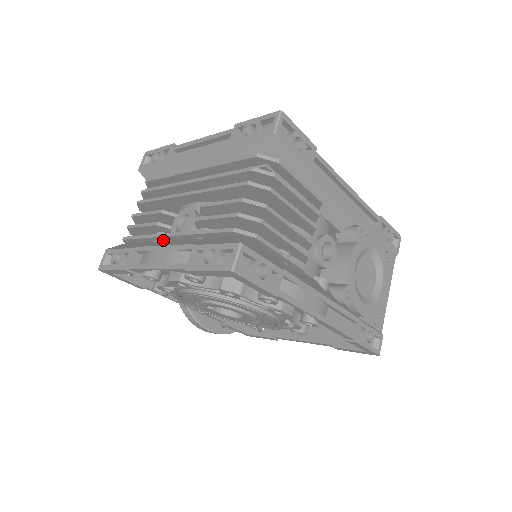
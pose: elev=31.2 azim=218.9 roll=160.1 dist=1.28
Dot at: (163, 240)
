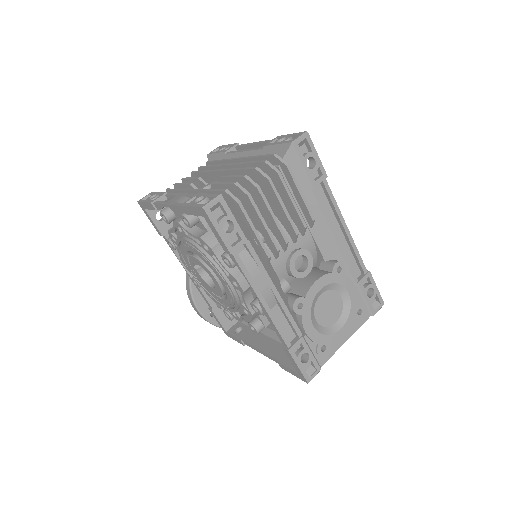
Dot at: occluded
